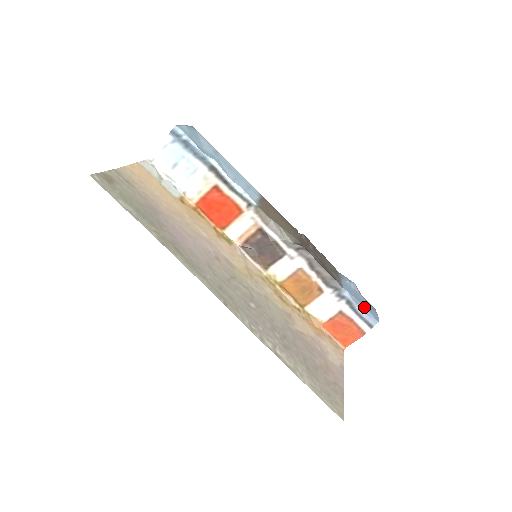
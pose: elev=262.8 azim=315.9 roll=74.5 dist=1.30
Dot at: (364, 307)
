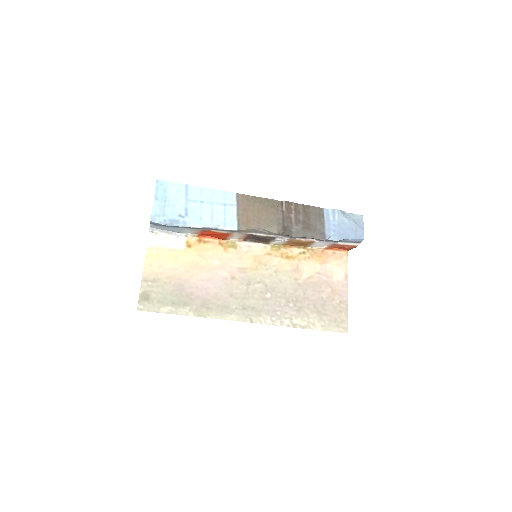
Dot at: (349, 235)
